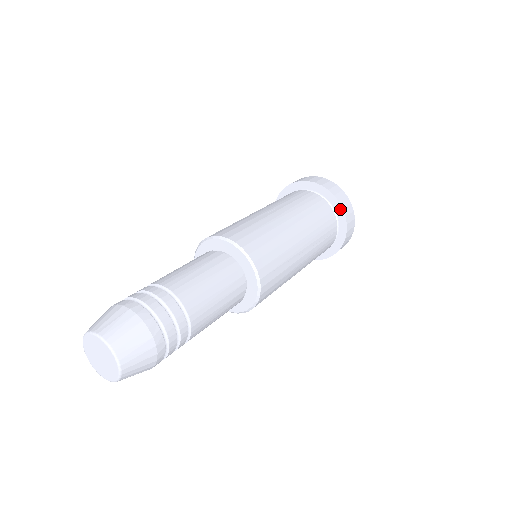
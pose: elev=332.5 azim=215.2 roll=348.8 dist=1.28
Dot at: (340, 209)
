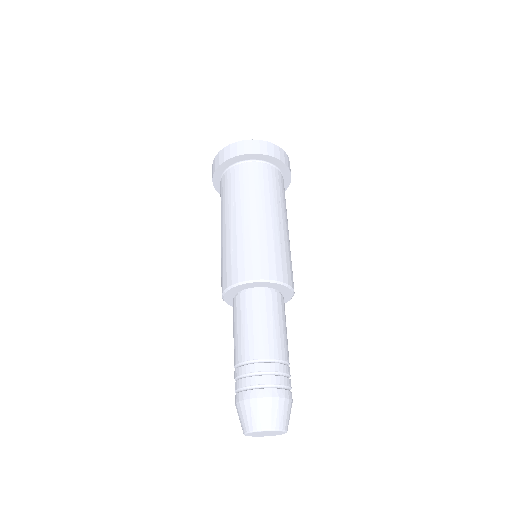
Dot at: (266, 157)
